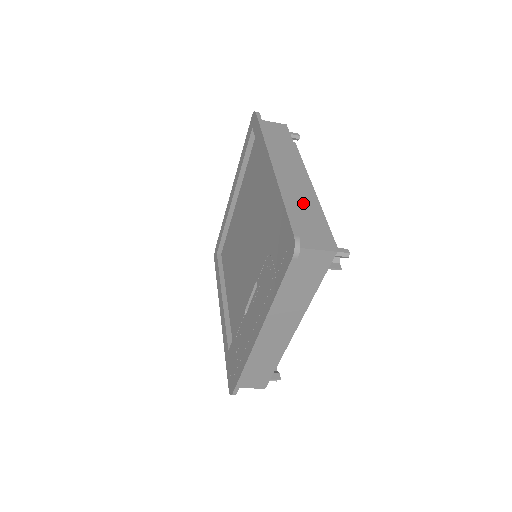
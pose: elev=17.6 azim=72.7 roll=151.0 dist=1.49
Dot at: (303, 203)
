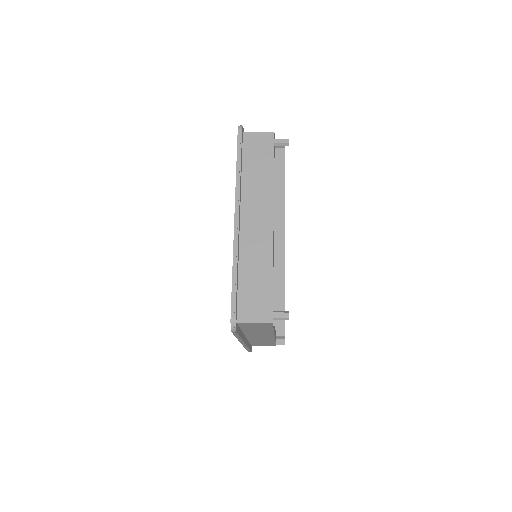
Dot at: (258, 262)
